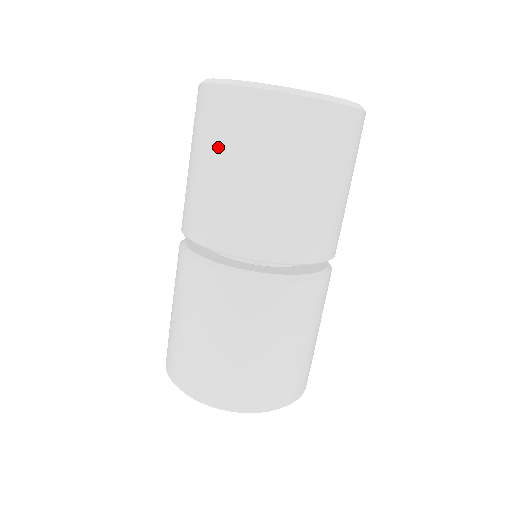
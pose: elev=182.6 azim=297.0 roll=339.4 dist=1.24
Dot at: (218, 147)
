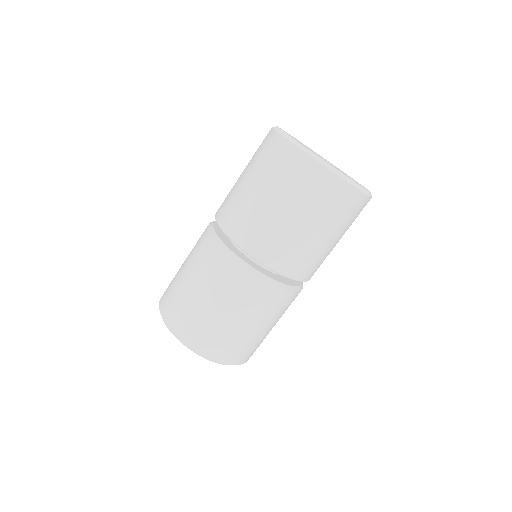
Dot at: (297, 200)
